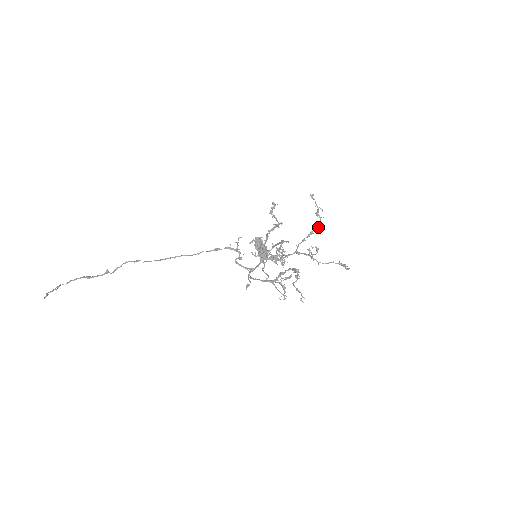
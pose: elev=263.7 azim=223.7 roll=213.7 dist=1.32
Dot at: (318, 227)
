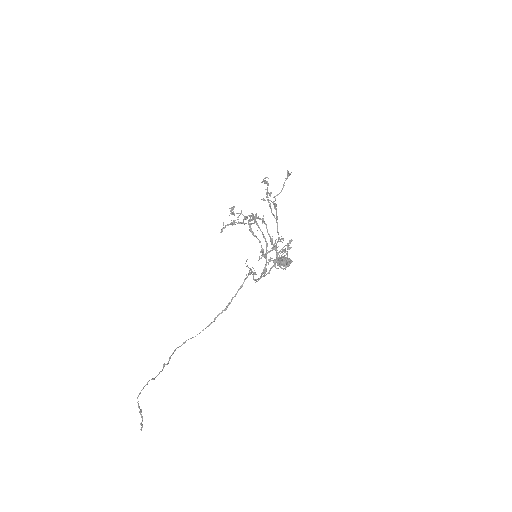
Dot at: occluded
